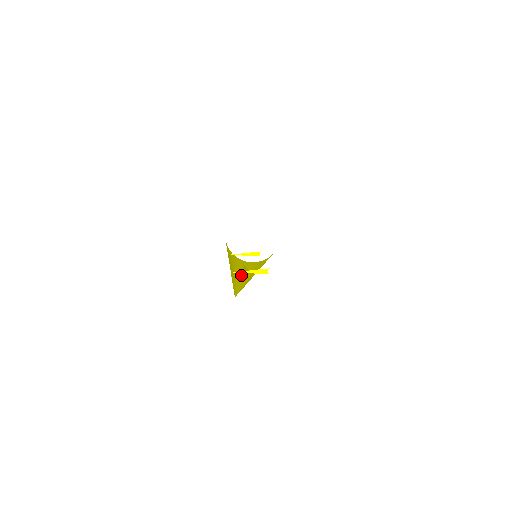
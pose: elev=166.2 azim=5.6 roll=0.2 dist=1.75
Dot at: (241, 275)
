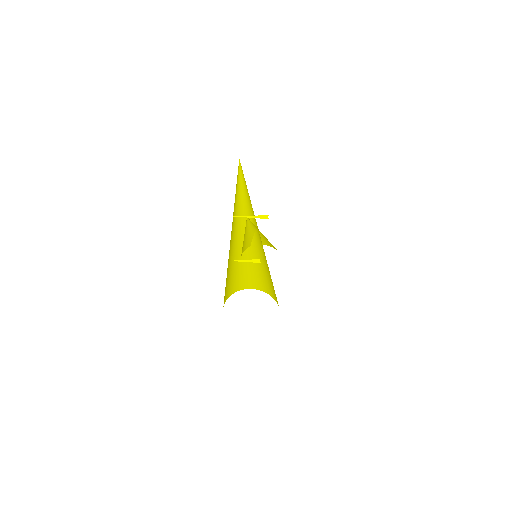
Dot at: occluded
